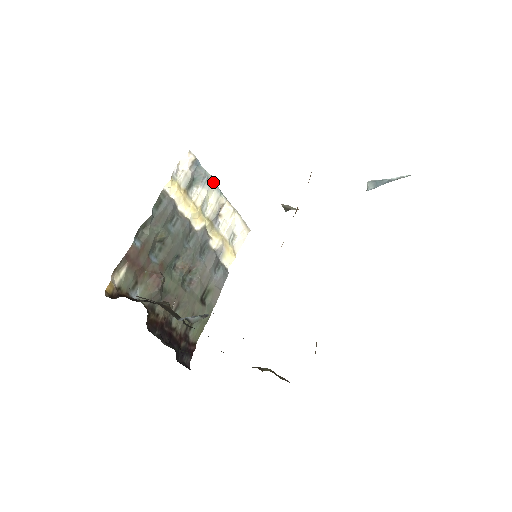
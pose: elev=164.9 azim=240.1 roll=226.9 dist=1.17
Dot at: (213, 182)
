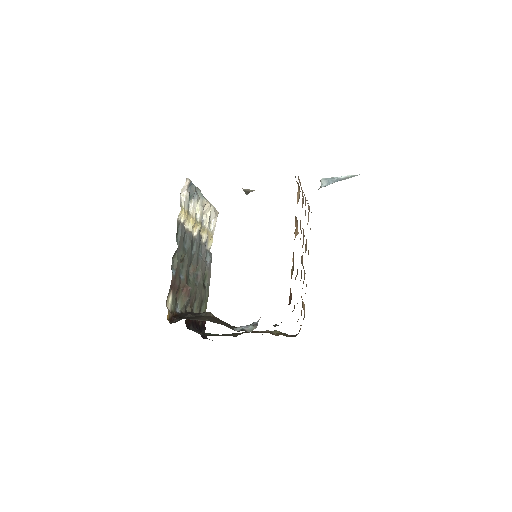
Dot at: (199, 192)
